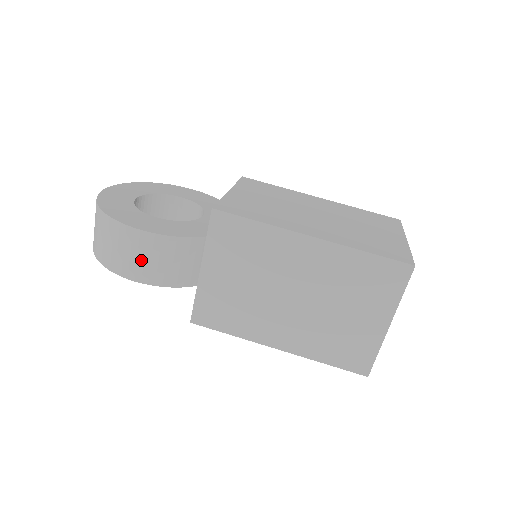
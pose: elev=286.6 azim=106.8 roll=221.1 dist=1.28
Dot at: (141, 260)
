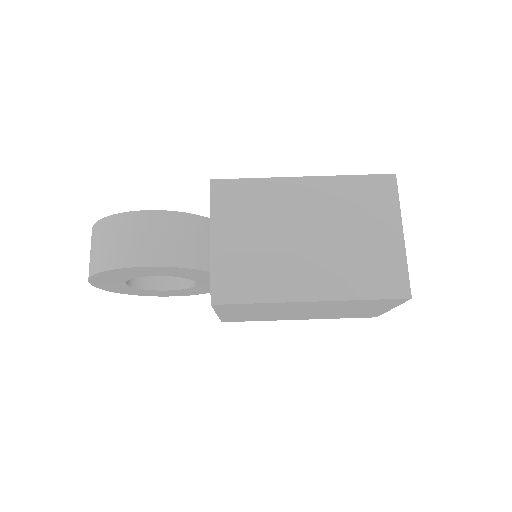
Dot at: (150, 241)
